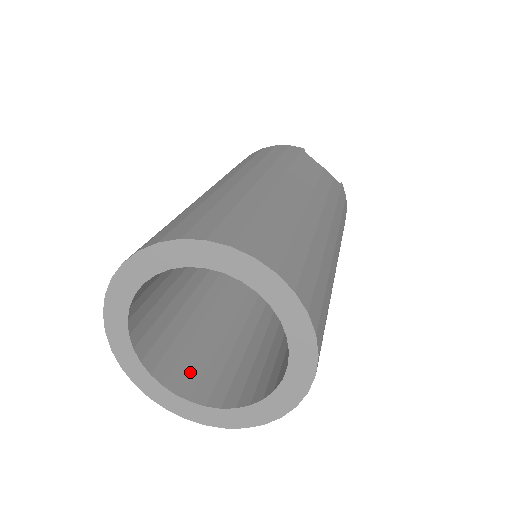
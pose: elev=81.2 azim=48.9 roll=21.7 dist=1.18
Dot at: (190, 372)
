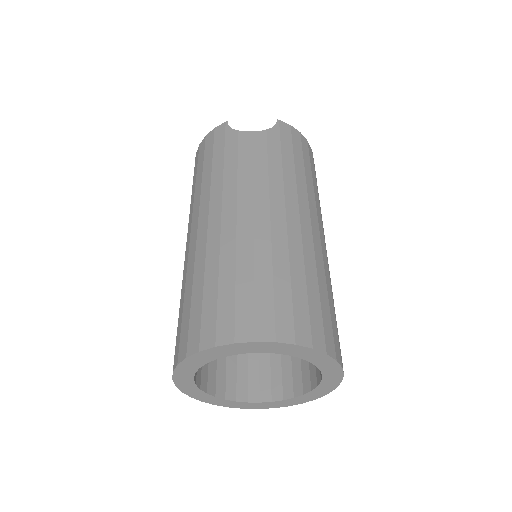
Dot at: (272, 376)
